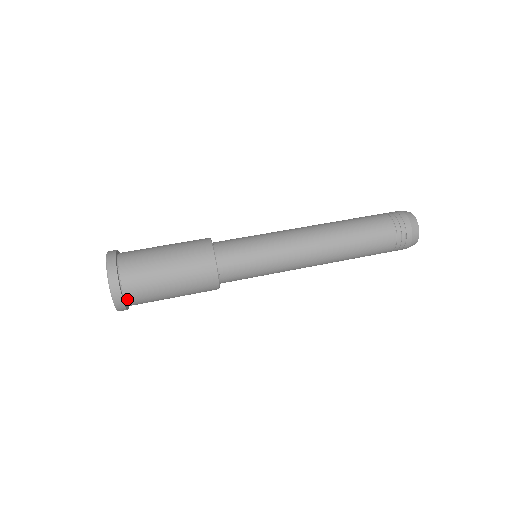
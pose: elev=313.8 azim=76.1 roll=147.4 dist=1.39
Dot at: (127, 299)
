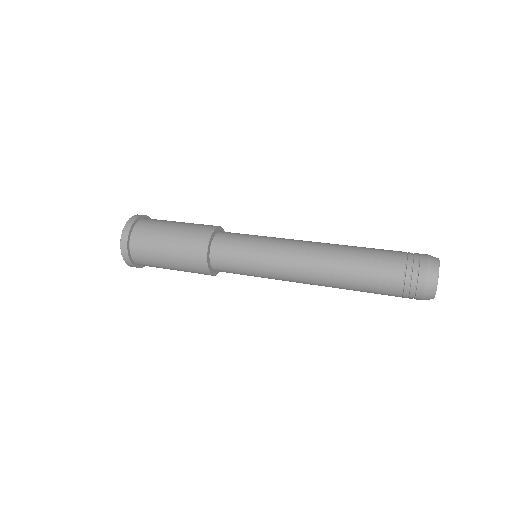
Dot at: (132, 240)
